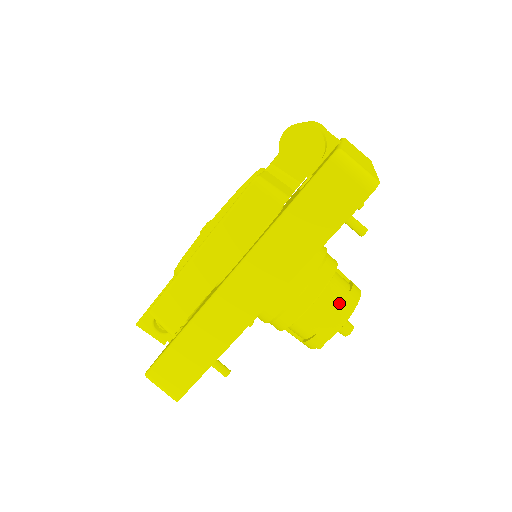
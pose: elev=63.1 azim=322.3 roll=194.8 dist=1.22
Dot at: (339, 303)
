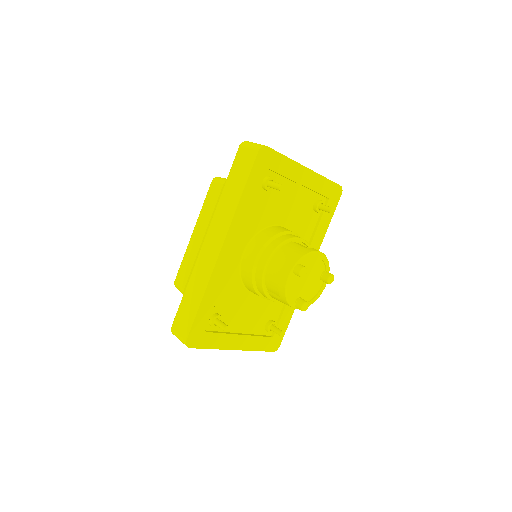
Dot at: (292, 253)
